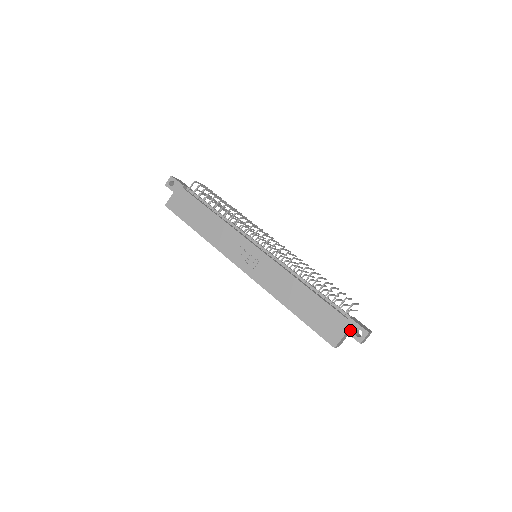
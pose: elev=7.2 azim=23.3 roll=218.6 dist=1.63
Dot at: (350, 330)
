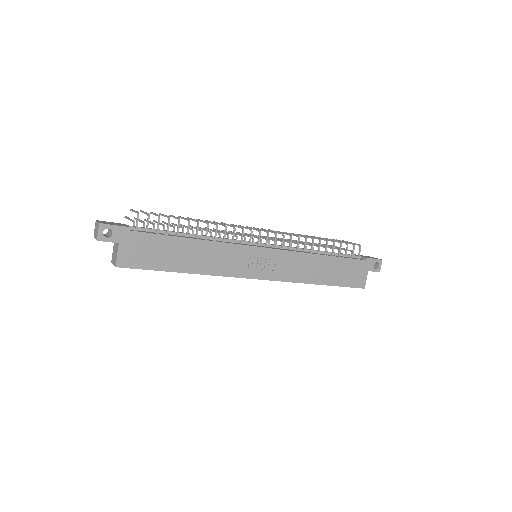
Dot at: (370, 267)
